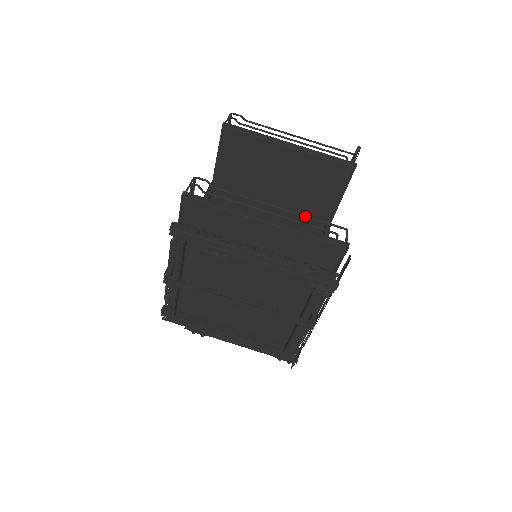
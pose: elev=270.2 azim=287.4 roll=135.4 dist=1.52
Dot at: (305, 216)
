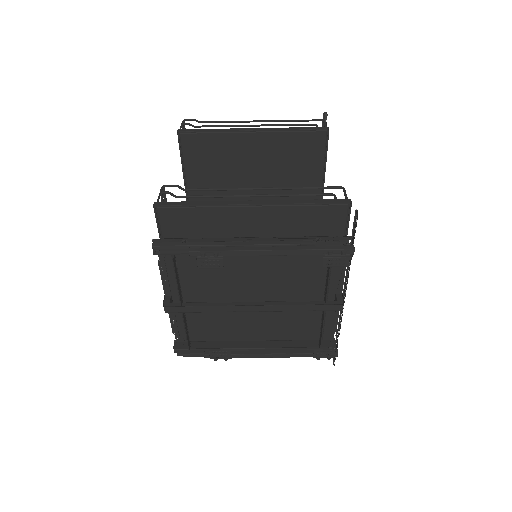
Dot at: (293, 188)
